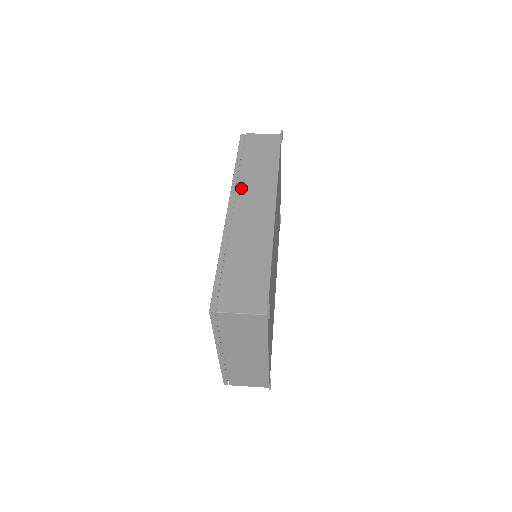
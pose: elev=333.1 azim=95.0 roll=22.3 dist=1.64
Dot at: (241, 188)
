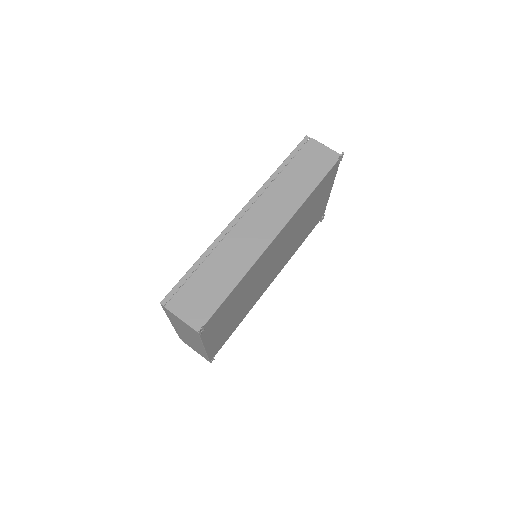
Dot at: (263, 198)
